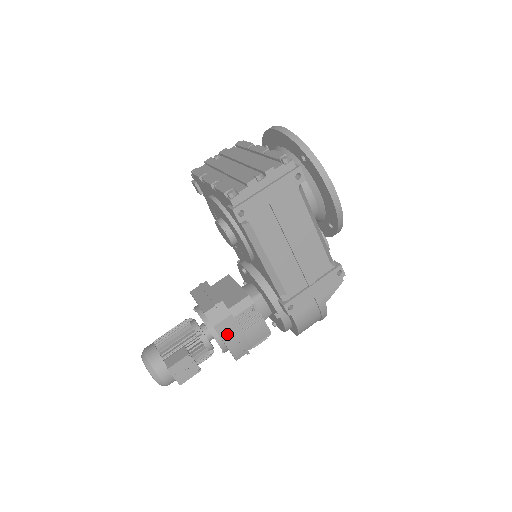
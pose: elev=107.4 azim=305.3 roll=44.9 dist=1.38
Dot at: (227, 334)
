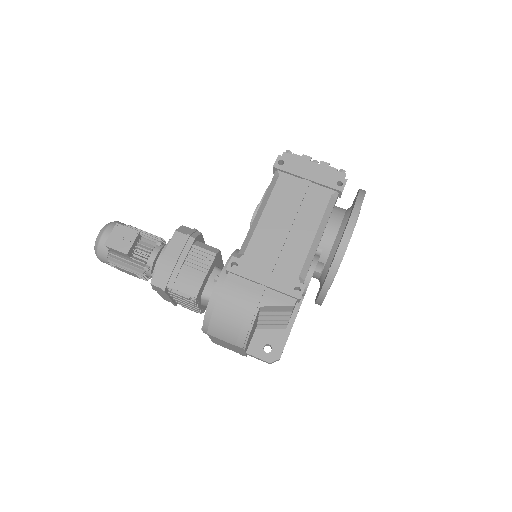
Dot at: (174, 248)
